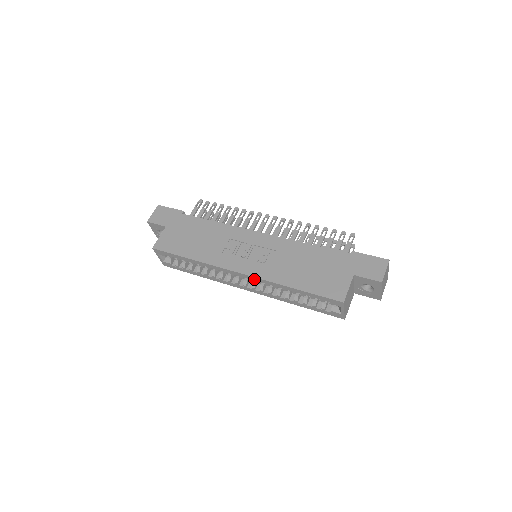
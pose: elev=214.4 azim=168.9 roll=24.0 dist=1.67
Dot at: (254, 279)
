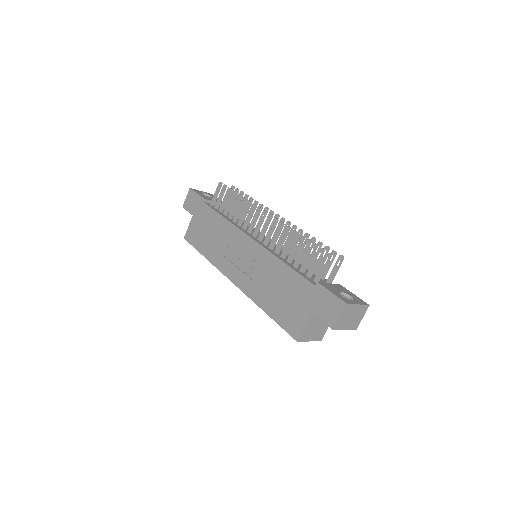
Dot at: occluded
